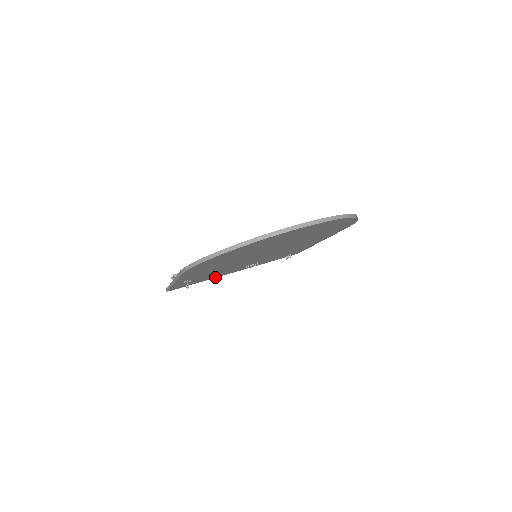
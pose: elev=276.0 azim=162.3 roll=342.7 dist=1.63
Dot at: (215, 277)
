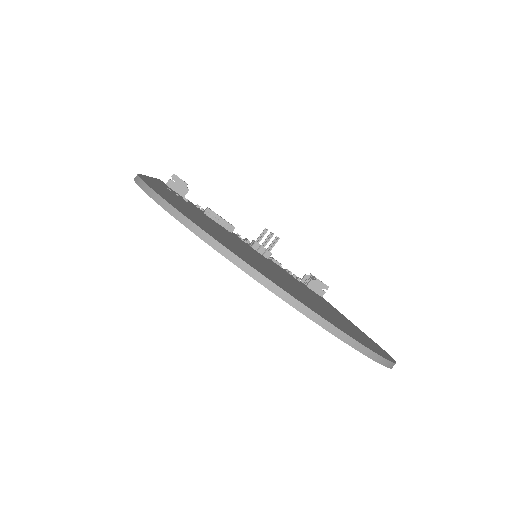
Dot at: occluded
